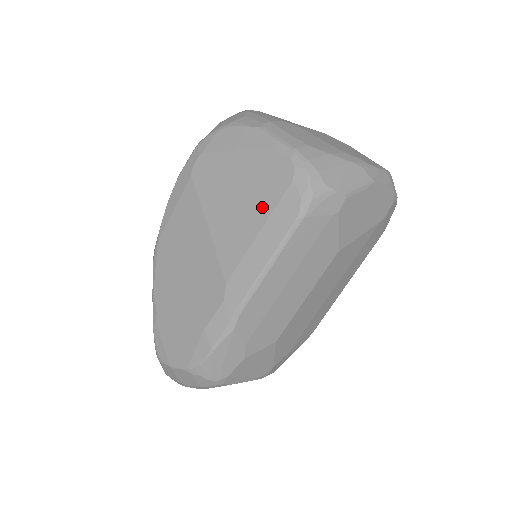
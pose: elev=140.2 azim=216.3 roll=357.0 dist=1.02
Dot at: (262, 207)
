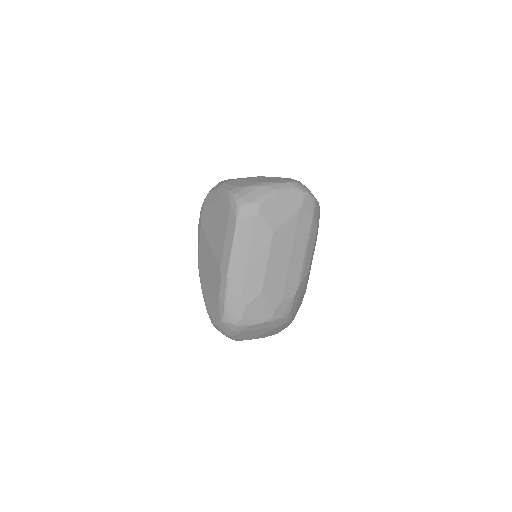
Dot at: (224, 225)
